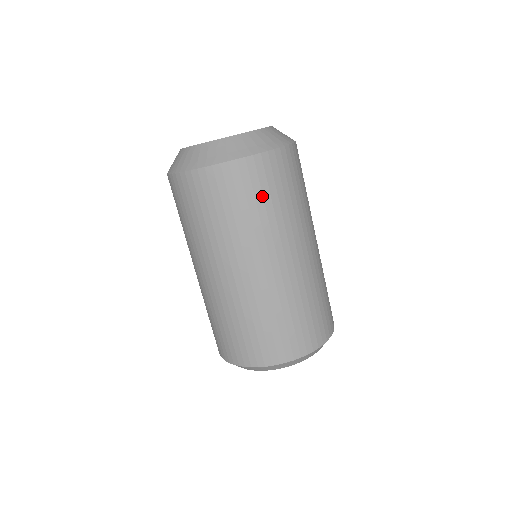
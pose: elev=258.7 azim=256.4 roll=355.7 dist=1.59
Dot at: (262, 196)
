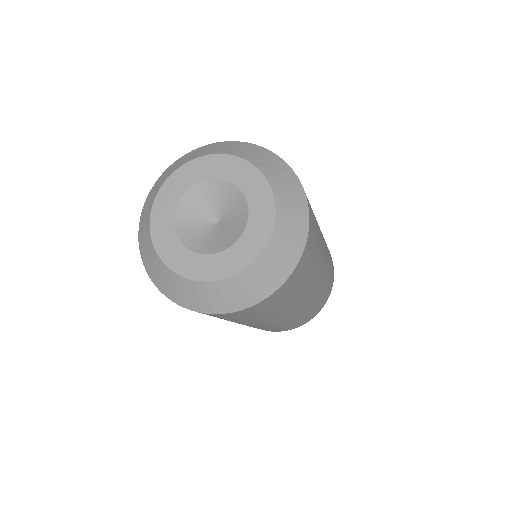
Dot at: (279, 303)
